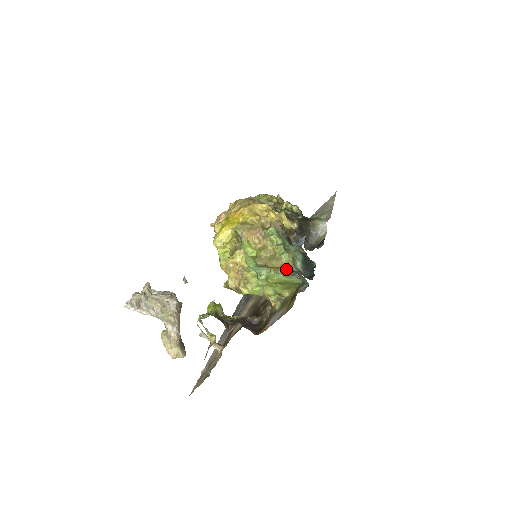
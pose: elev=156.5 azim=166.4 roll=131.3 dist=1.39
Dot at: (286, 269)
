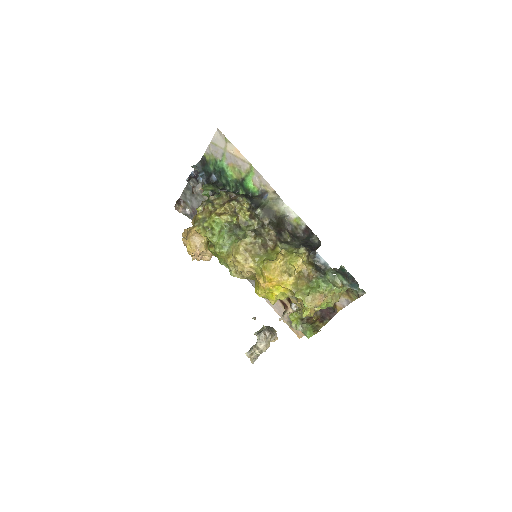
Dot at: occluded
